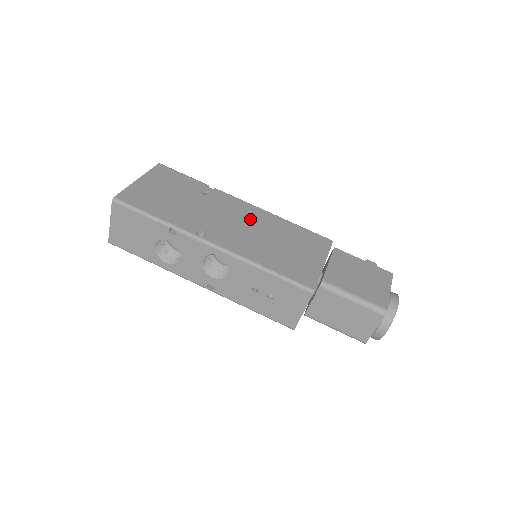
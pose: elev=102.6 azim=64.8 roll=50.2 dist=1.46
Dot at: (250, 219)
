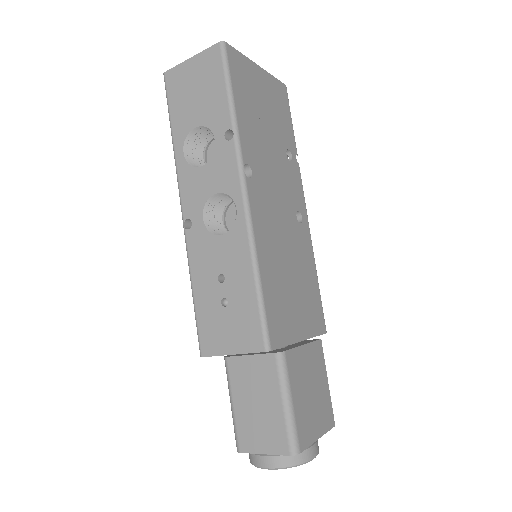
Dot at: (294, 222)
